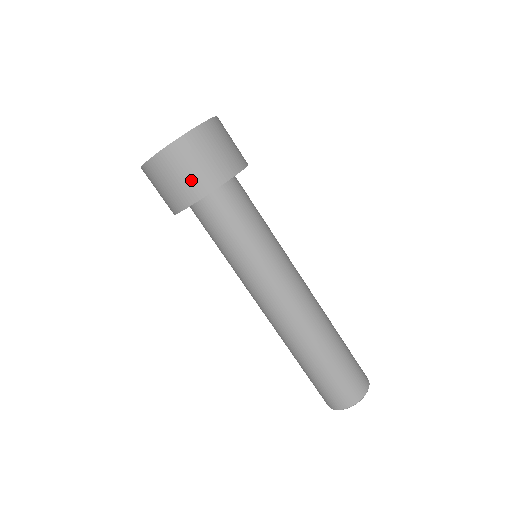
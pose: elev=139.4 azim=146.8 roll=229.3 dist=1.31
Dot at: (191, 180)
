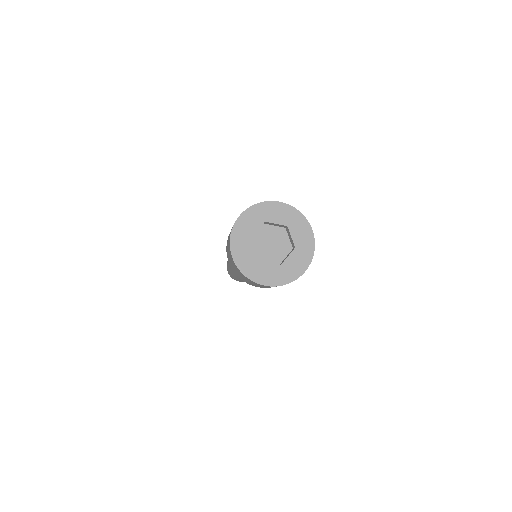
Dot at: occluded
